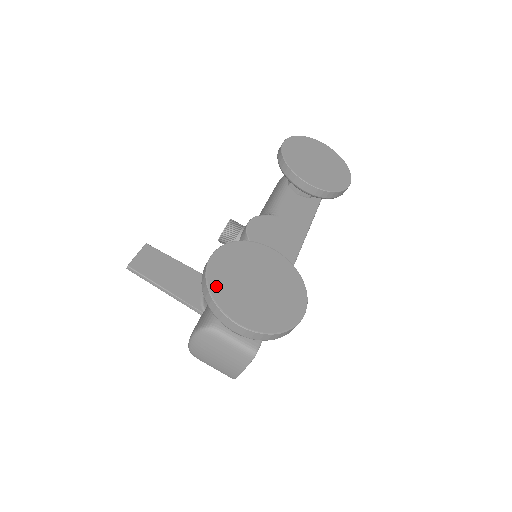
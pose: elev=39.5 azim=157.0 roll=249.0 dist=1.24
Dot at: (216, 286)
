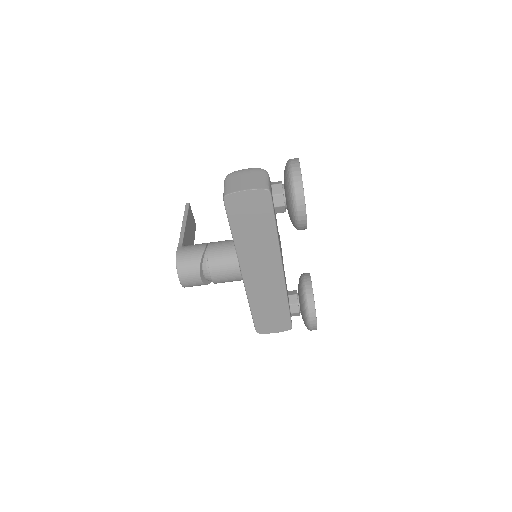
Dot at: occluded
